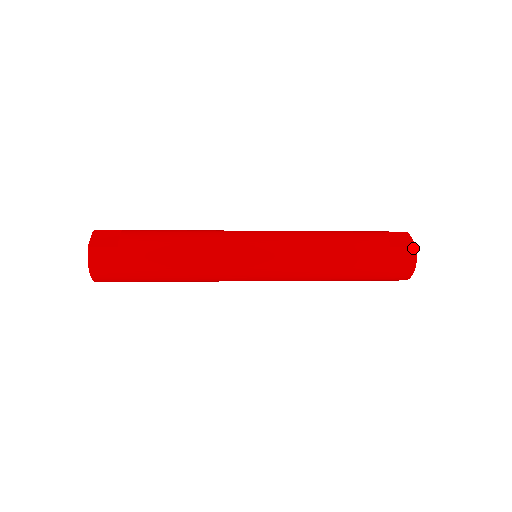
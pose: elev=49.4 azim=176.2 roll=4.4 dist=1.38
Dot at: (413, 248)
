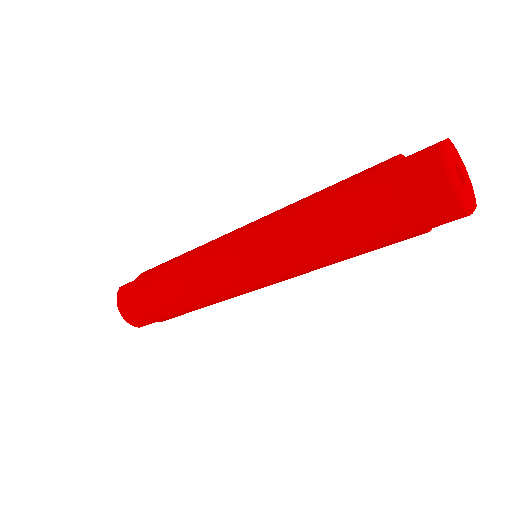
Dot at: (434, 146)
